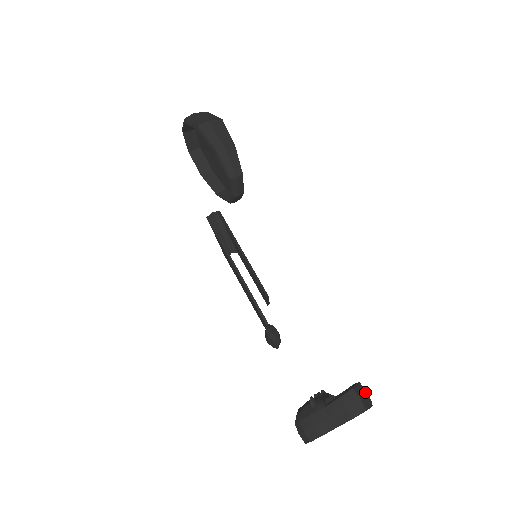
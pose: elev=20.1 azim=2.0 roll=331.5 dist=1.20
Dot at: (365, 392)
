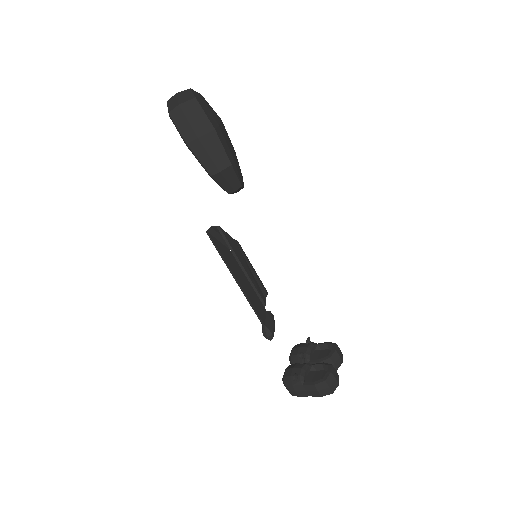
Dot at: (335, 377)
